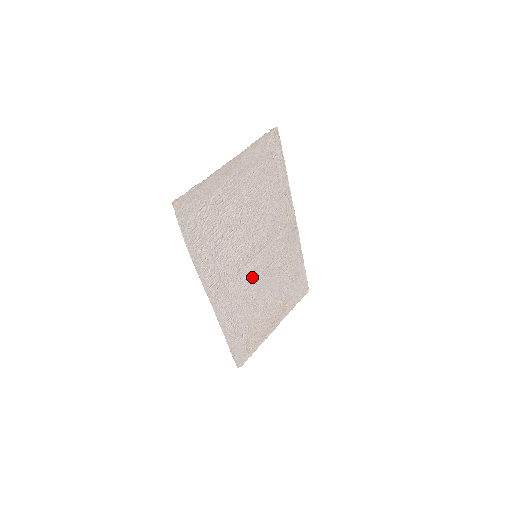
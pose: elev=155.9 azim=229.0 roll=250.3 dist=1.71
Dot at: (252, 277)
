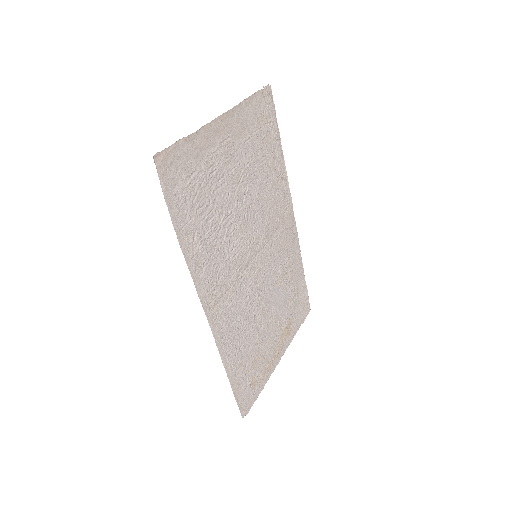
Dot at: (253, 285)
